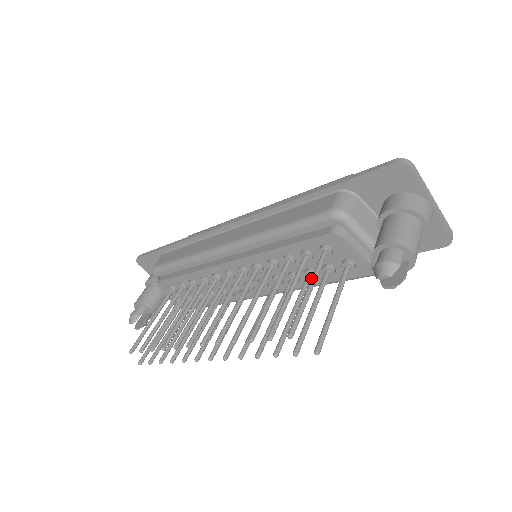
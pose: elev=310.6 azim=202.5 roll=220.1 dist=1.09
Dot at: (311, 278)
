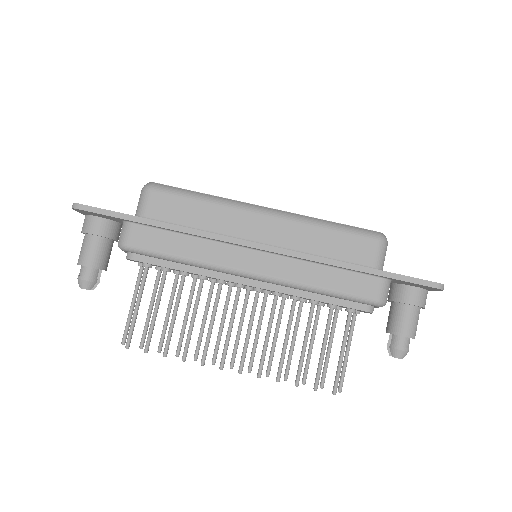
Dot at: (344, 341)
